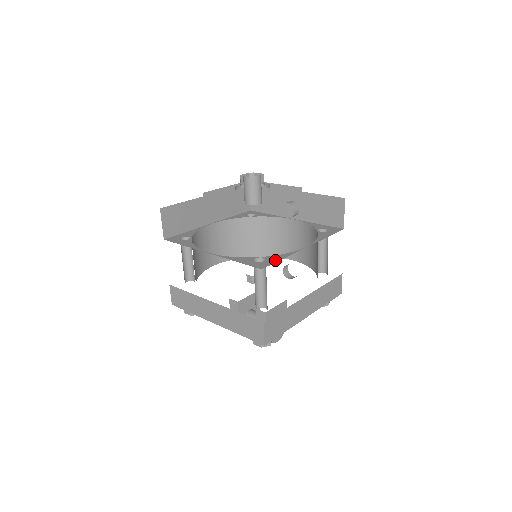
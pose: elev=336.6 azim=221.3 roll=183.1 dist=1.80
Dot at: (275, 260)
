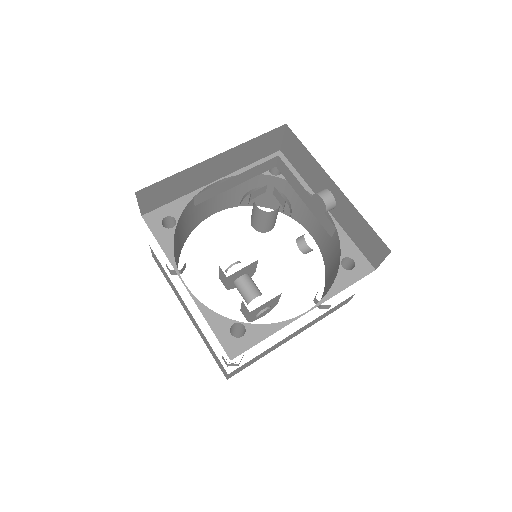
Dot at: (255, 340)
